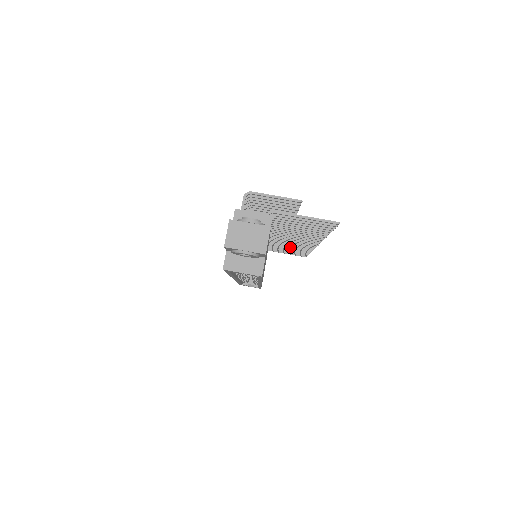
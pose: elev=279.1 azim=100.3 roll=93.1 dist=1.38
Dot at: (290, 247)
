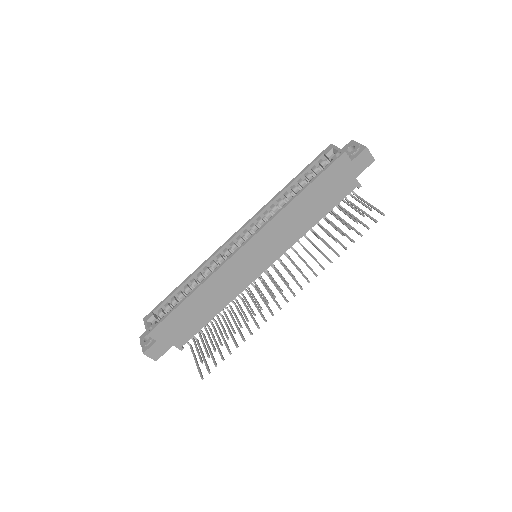
Dot at: (243, 319)
